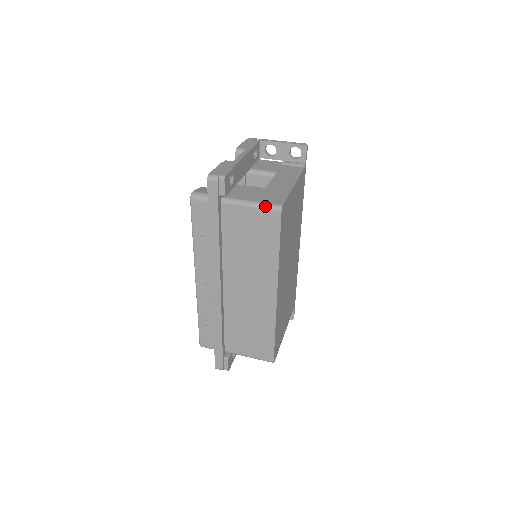
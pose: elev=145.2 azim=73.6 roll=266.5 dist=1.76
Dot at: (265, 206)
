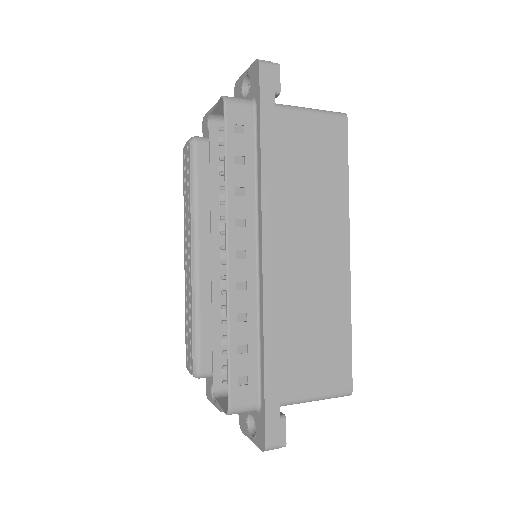
Dot at: (327, 111)
